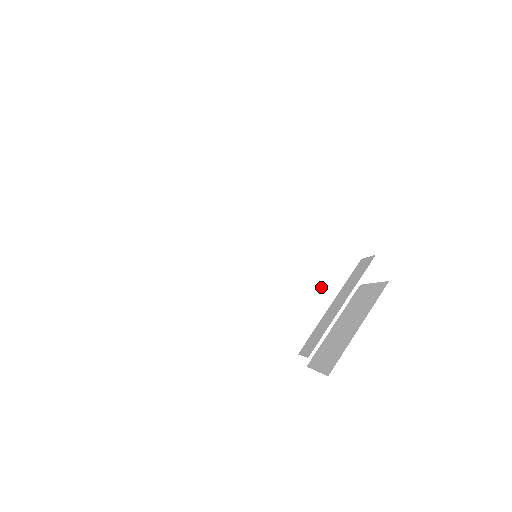
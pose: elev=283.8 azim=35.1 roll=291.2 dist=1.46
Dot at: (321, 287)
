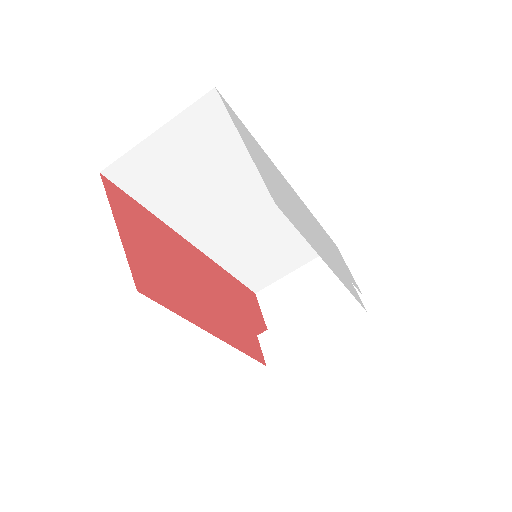
Dot at: (301, 244)
